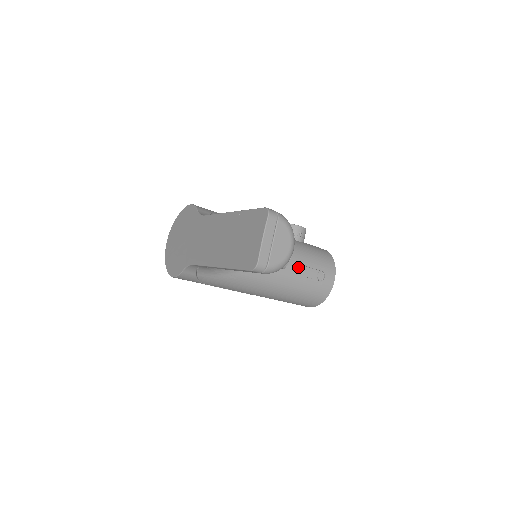
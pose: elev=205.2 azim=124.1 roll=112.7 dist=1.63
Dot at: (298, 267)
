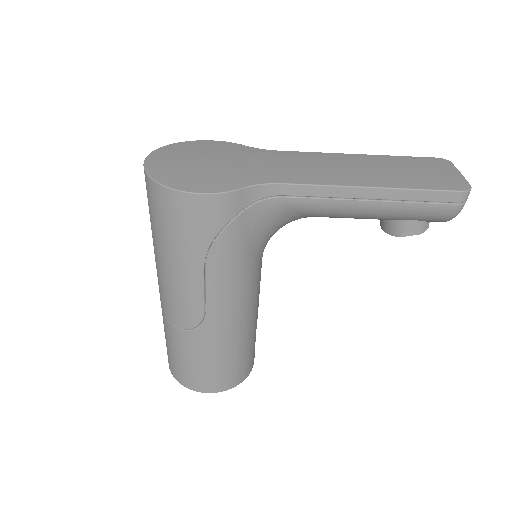
Dot at: occluded
